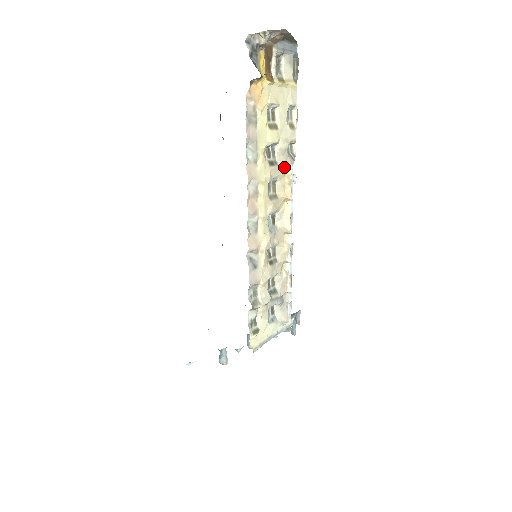
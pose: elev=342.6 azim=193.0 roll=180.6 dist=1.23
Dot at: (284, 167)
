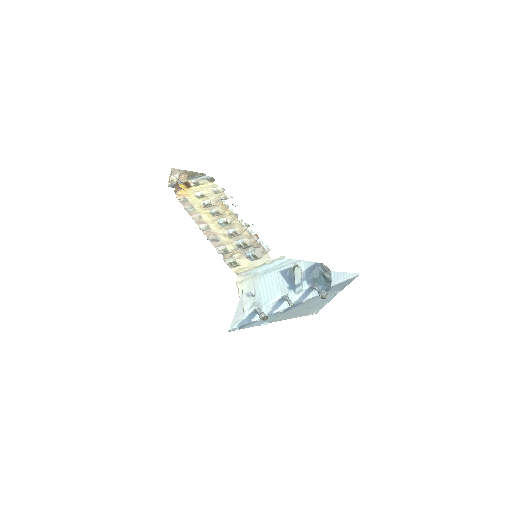
Dot at: (220, 204)
